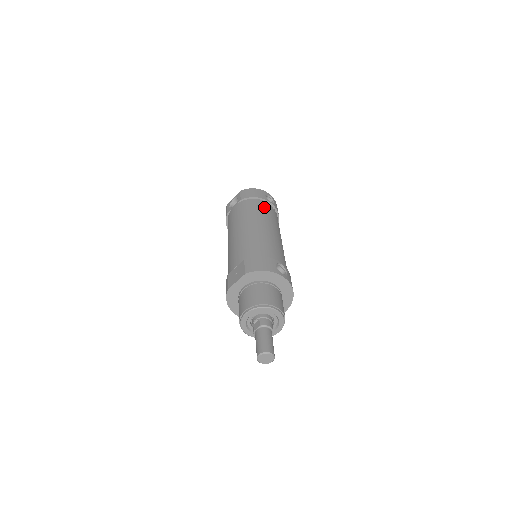
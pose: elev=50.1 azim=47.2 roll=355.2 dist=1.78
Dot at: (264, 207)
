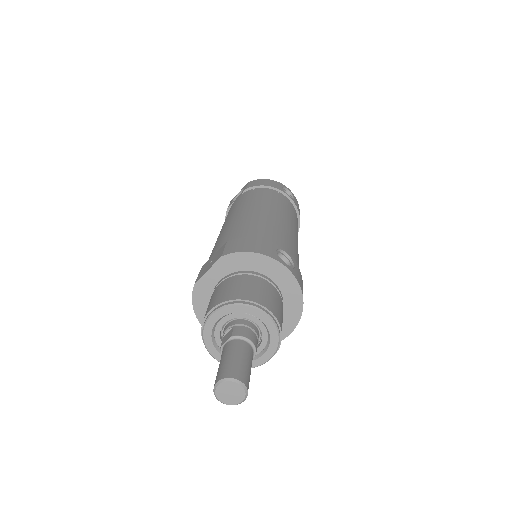
Dot at: (277, 196)
